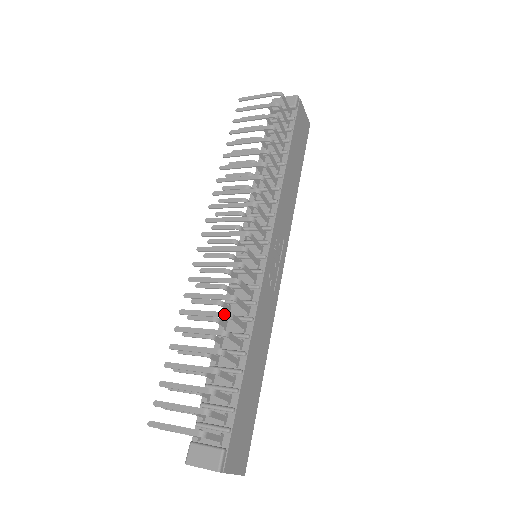
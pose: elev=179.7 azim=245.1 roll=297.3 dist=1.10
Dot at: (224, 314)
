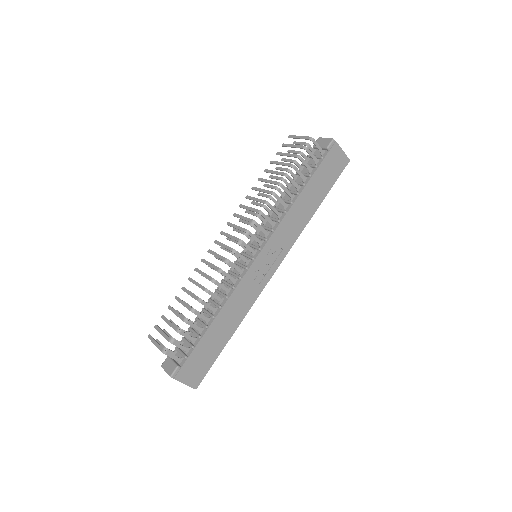
Dot at: (204, 288)
